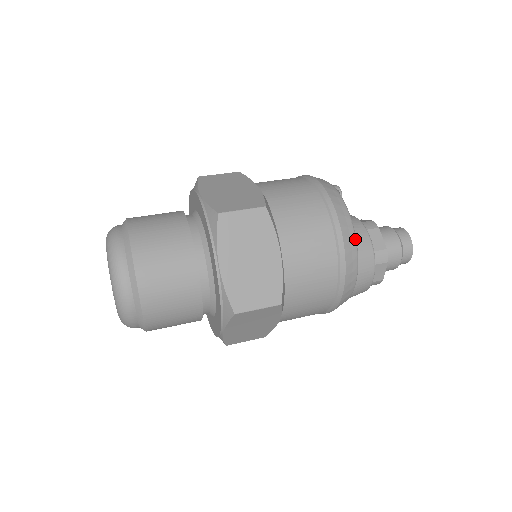
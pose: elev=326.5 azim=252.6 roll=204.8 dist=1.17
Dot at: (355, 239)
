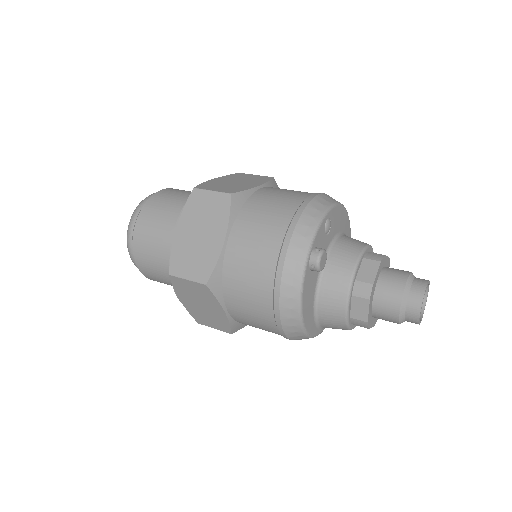
Dot at: (301, 326)
